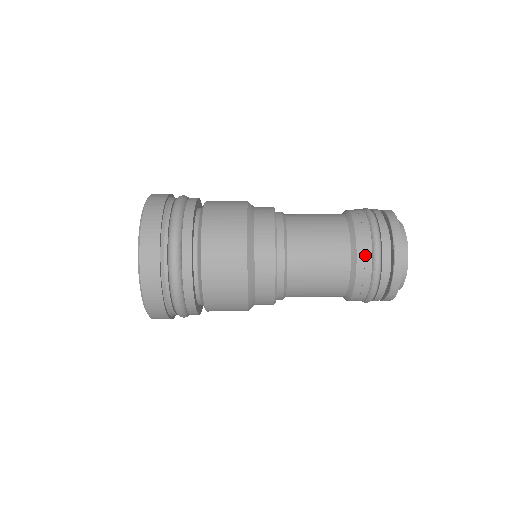
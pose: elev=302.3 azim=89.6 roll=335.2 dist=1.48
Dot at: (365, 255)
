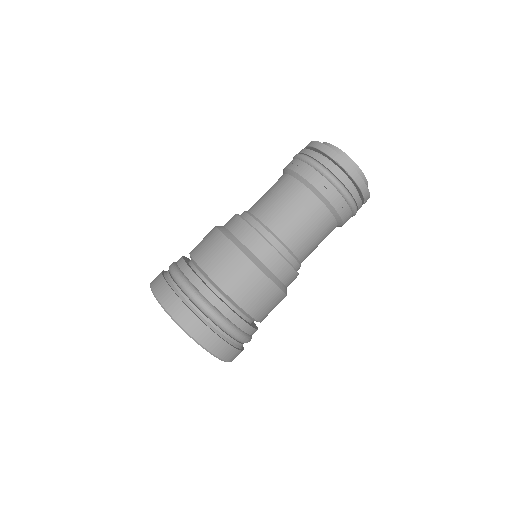
Dot at: (323, 185)
